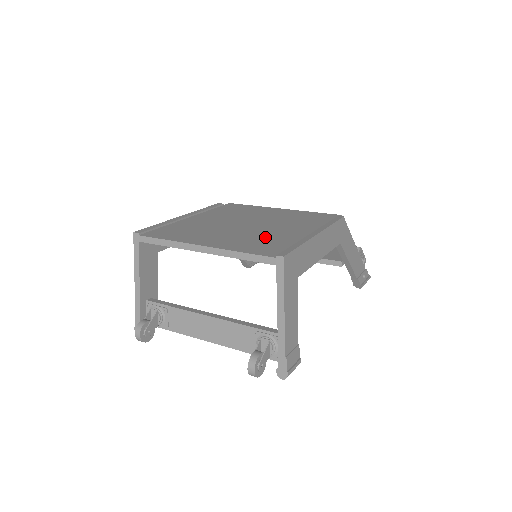
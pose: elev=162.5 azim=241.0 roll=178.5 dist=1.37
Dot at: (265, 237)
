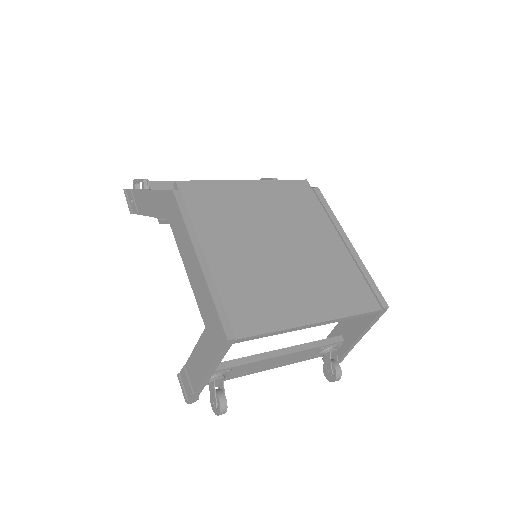
Dot at: (328, 270)
